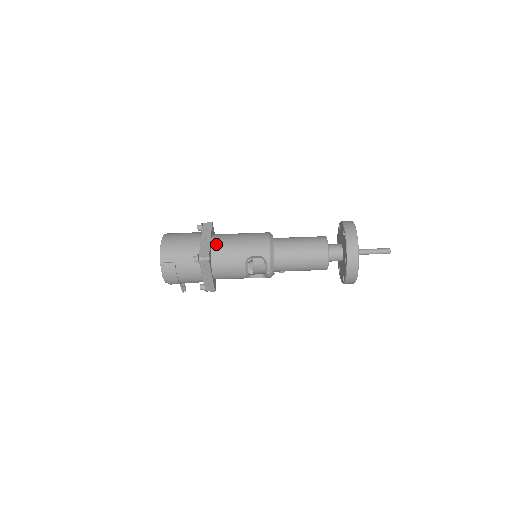
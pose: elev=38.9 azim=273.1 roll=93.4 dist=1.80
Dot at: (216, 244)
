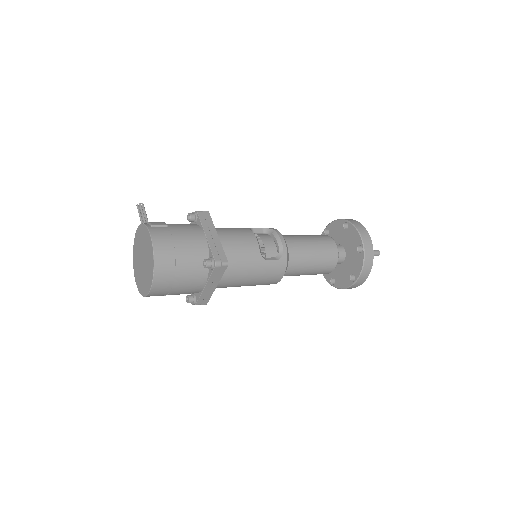
Dot at: (220, 286)
